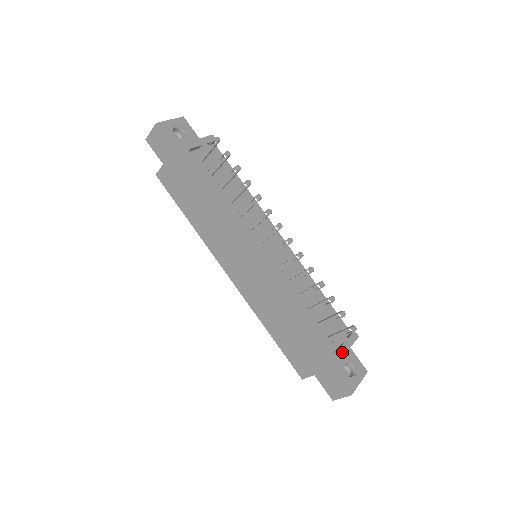
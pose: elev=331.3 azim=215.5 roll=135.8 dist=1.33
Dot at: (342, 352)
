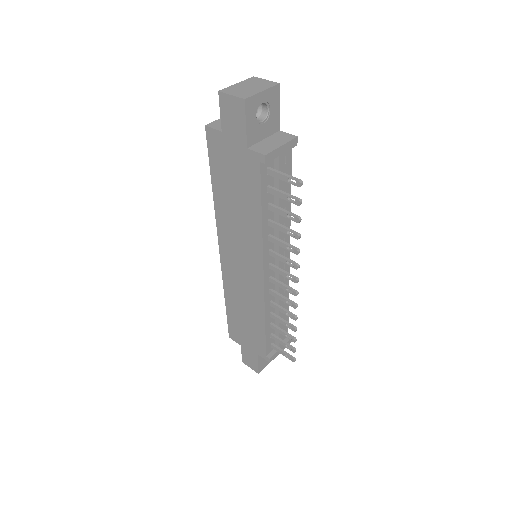
Dot at: (273, 358)
